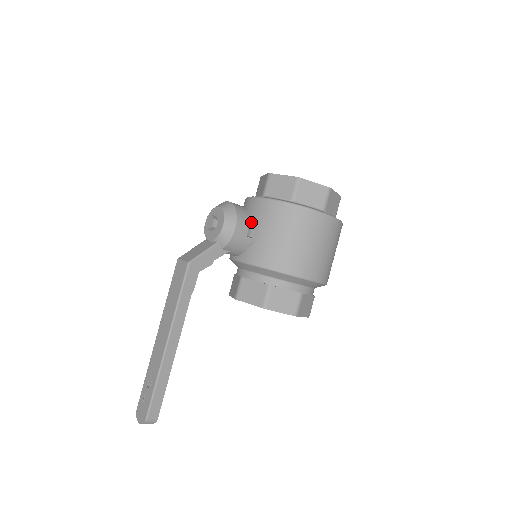
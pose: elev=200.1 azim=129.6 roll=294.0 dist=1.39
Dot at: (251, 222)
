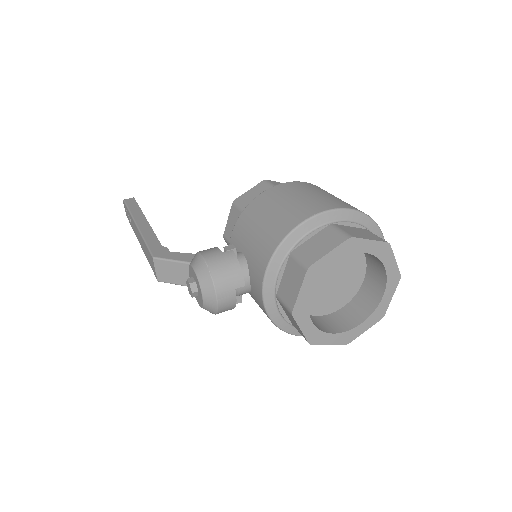
Dot at: occluded
